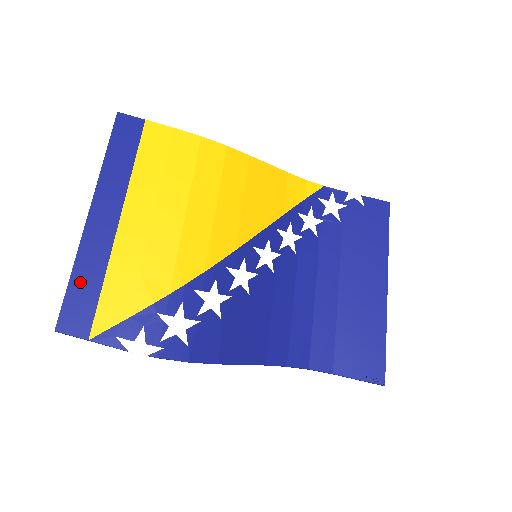
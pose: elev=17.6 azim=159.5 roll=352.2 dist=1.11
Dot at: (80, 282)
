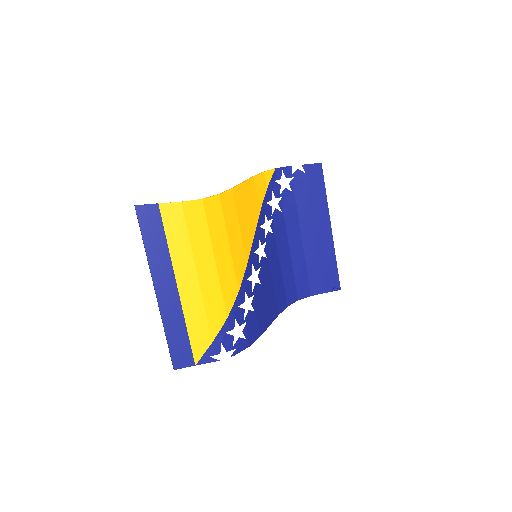
Dot at: (174, 337)
